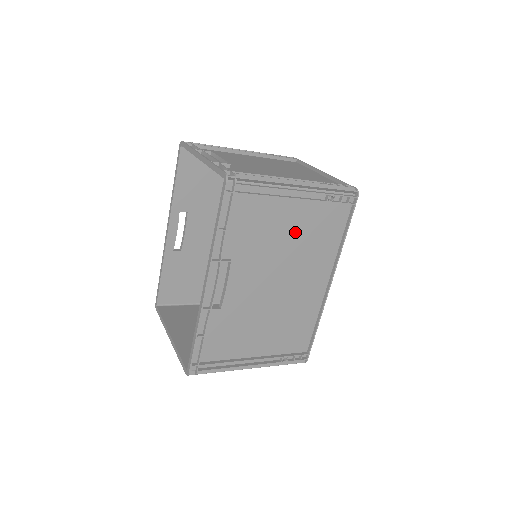
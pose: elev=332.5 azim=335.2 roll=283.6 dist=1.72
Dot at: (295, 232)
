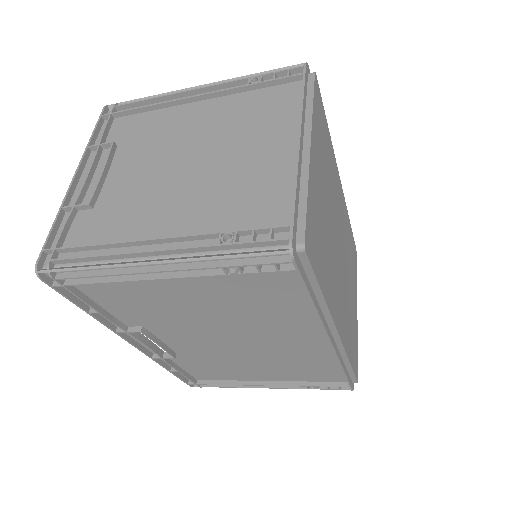
Dot at: (210, 301)
